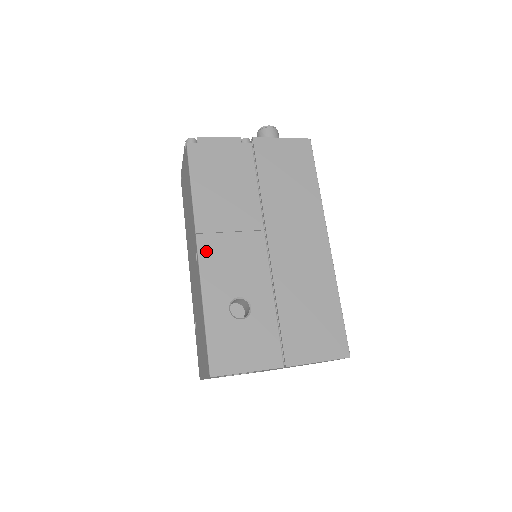
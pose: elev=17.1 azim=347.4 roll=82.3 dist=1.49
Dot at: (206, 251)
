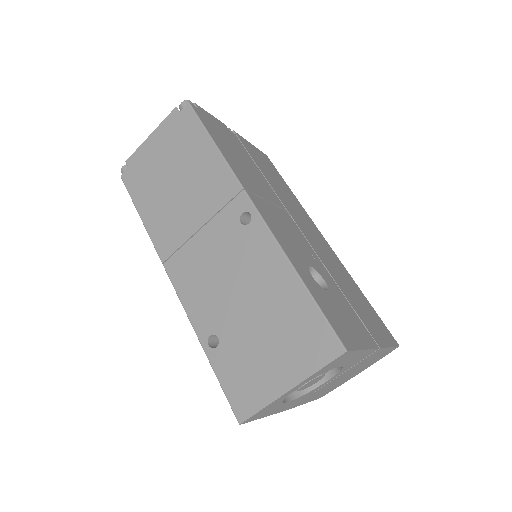
Dot at: (262, 210)
